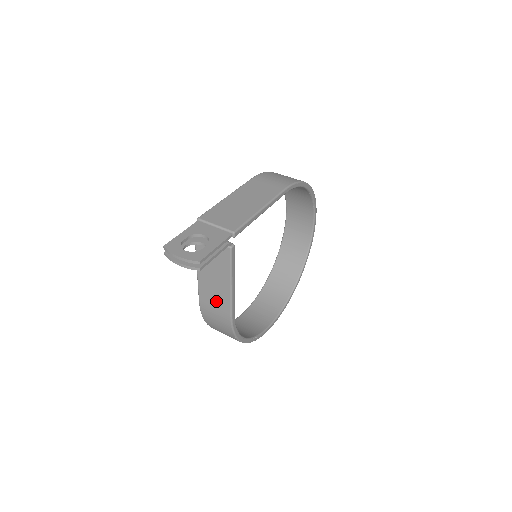
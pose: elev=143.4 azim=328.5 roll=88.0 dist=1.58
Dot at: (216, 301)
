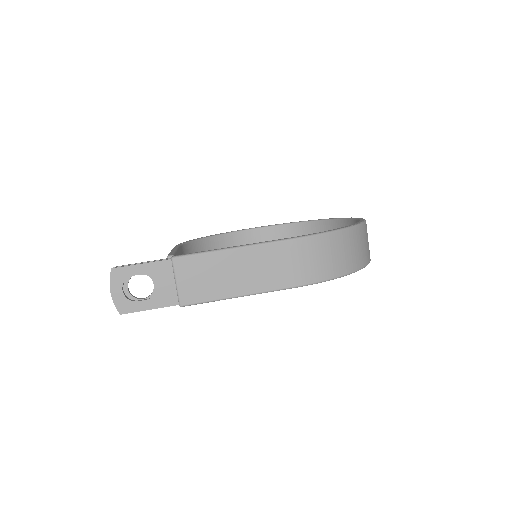
Dot at: occluded
